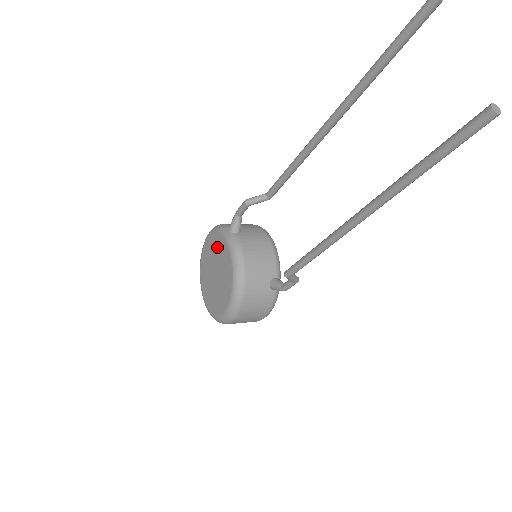
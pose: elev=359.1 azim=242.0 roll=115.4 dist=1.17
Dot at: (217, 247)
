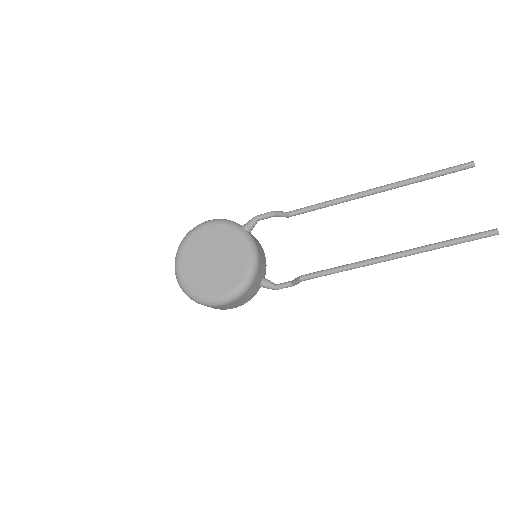
Dot at: (224, 238)
